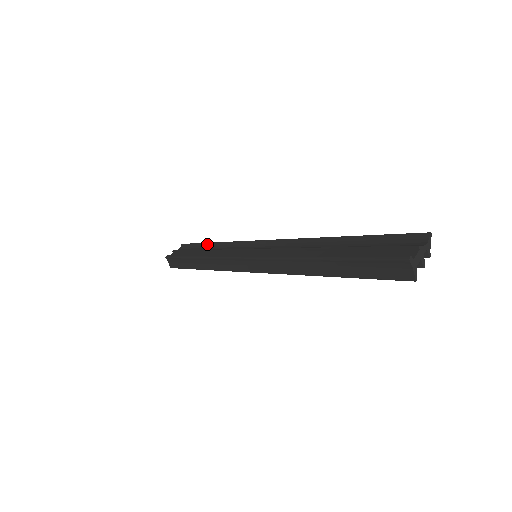
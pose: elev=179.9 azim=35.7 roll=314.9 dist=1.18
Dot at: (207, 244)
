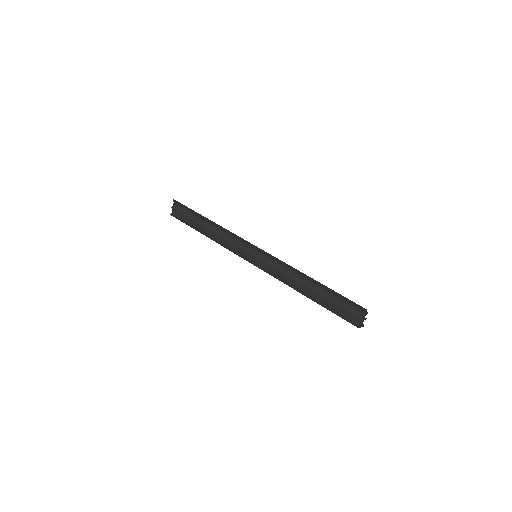
Dot at: (202, 217)
